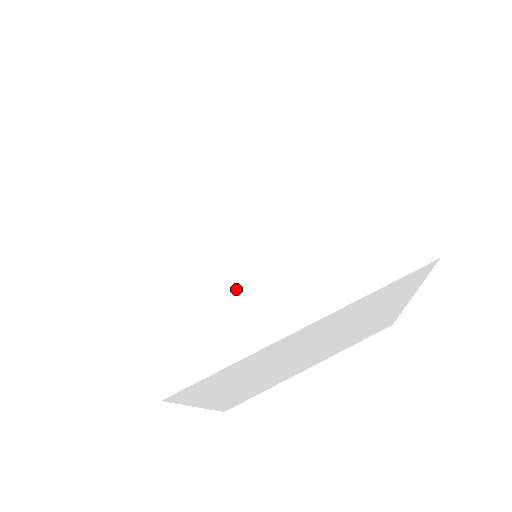
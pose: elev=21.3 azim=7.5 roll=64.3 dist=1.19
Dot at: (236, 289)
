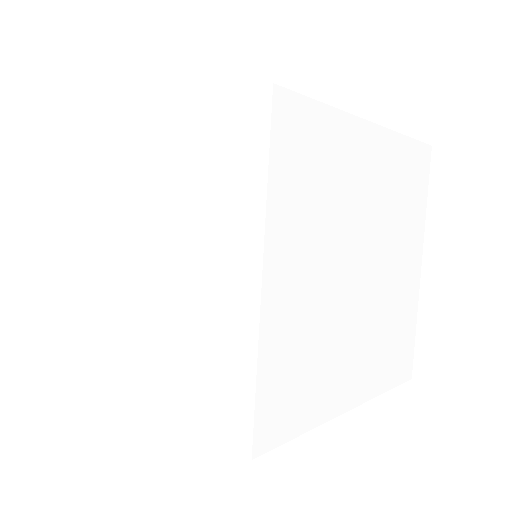
Dot at: (333, 357)
